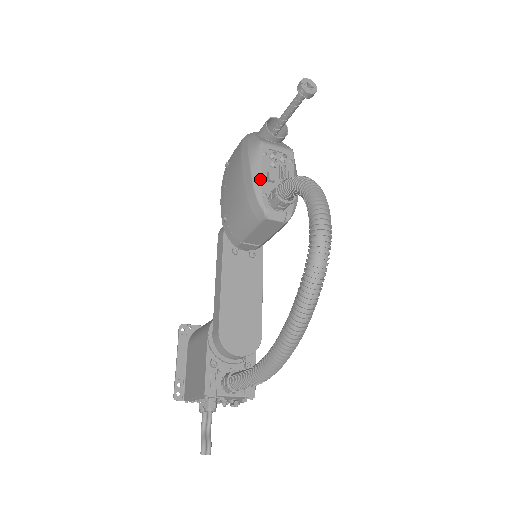
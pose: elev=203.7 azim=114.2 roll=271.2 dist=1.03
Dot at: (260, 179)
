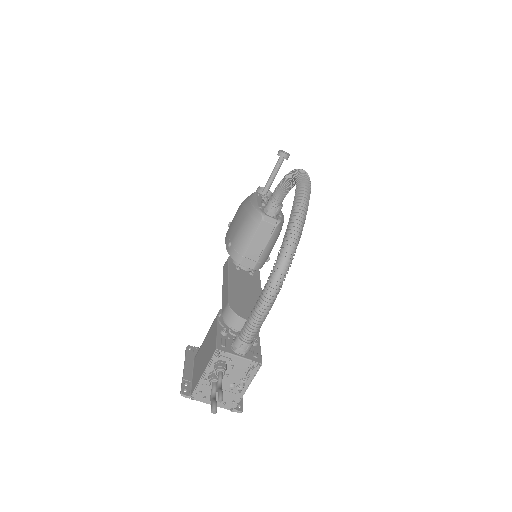
Dot at: (257, 202)
